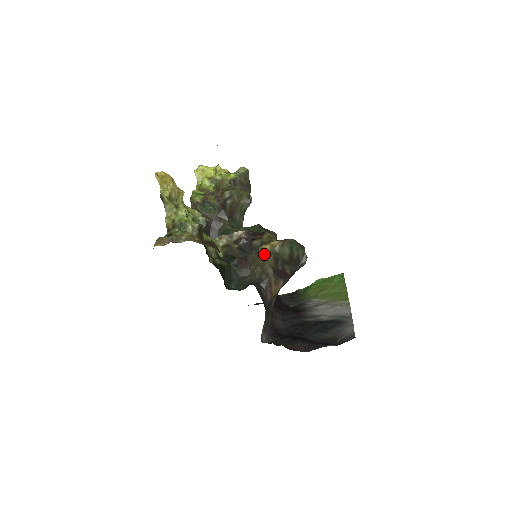
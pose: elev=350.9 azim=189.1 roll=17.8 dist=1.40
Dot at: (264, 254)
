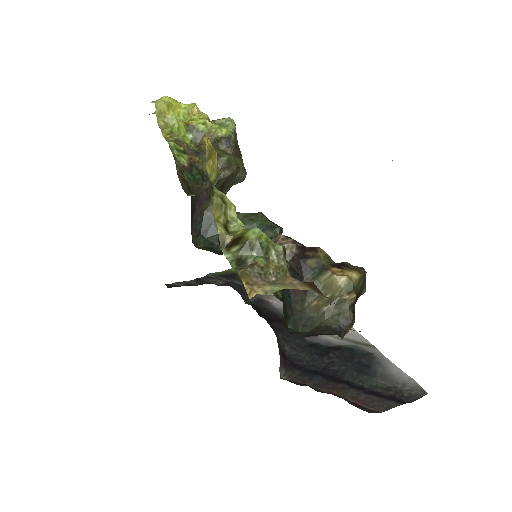
Dot at: (337, 287)
